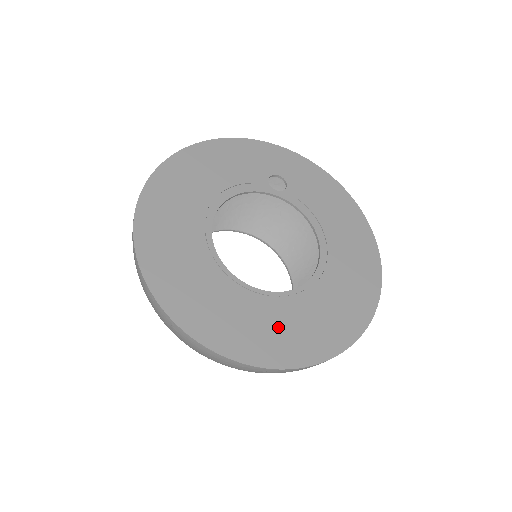
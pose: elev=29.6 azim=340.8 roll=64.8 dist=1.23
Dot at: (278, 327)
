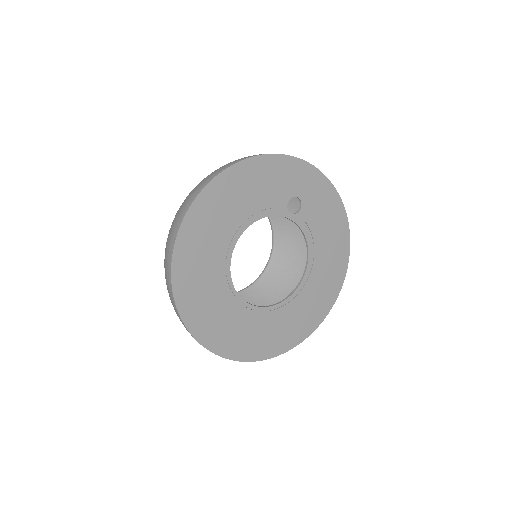
Dot at: (259, 333)
